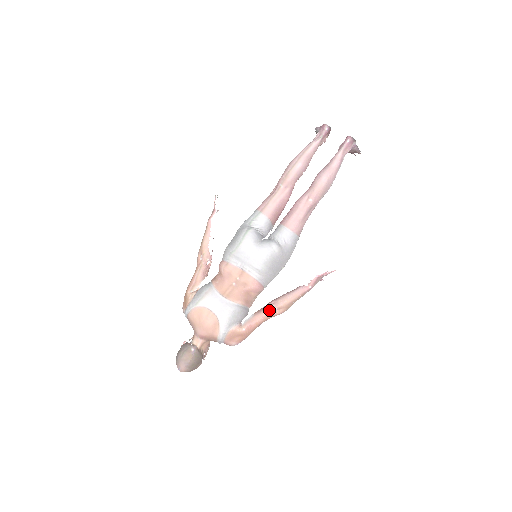
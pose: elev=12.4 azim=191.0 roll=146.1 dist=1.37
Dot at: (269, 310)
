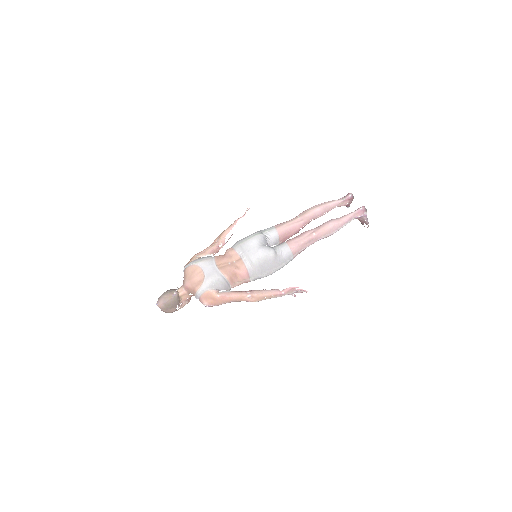
Dot at: (244, 293)
